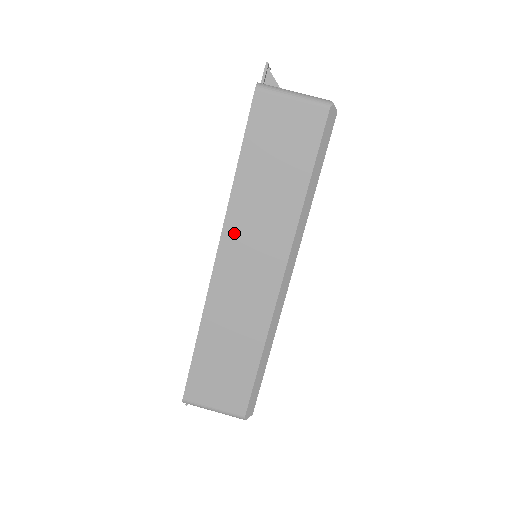
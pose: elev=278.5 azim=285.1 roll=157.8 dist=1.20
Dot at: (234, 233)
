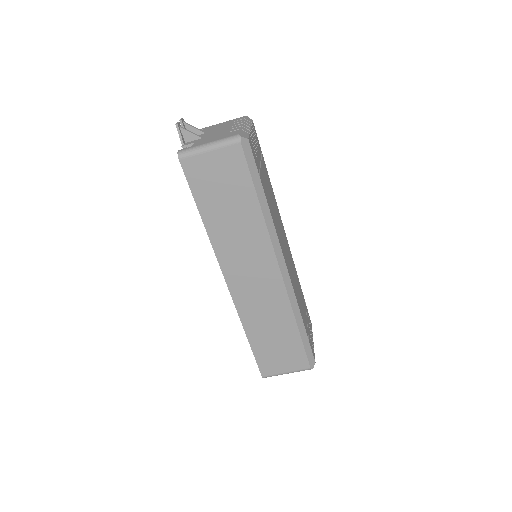
Dot at: (228, 261)
